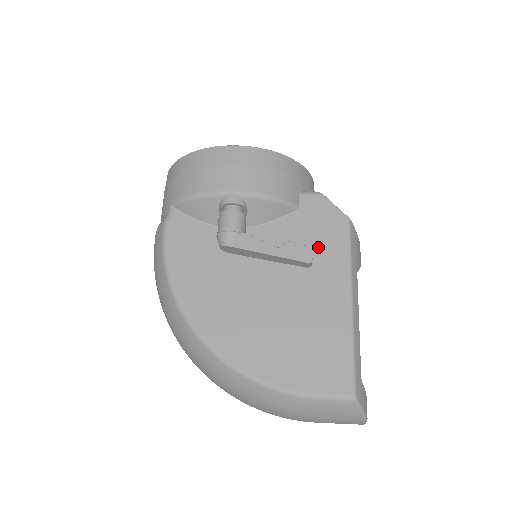
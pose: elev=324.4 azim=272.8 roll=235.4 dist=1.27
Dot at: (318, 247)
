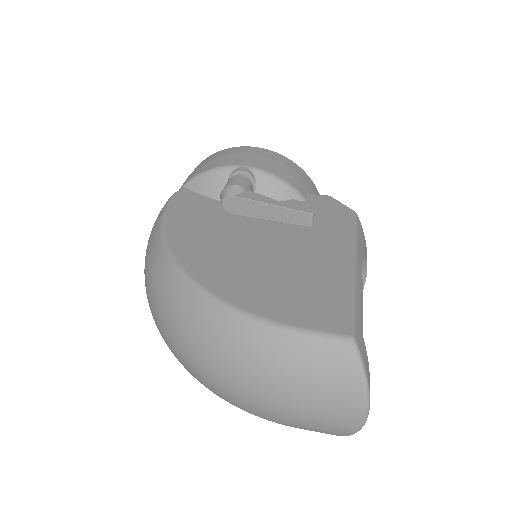
Dot at: (322, 224)
